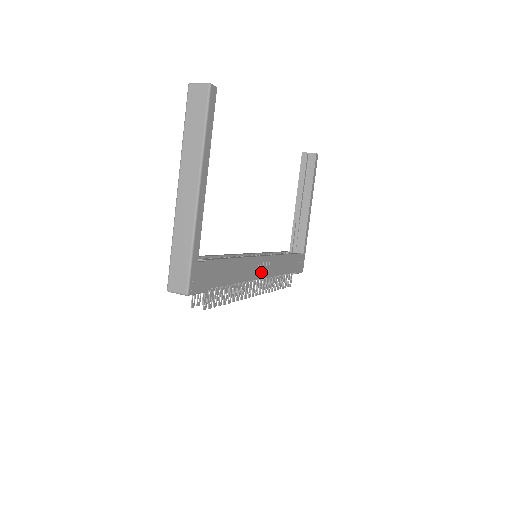
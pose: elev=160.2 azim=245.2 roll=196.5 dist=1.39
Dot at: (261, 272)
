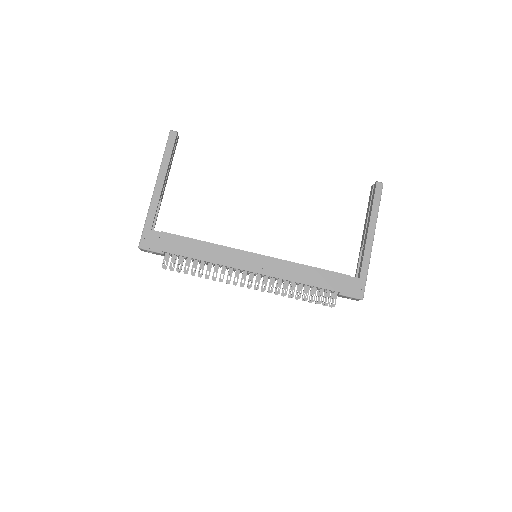
Dot at: (252, 267)
